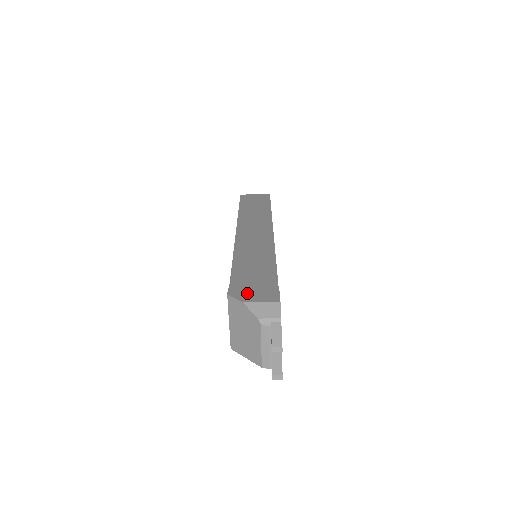
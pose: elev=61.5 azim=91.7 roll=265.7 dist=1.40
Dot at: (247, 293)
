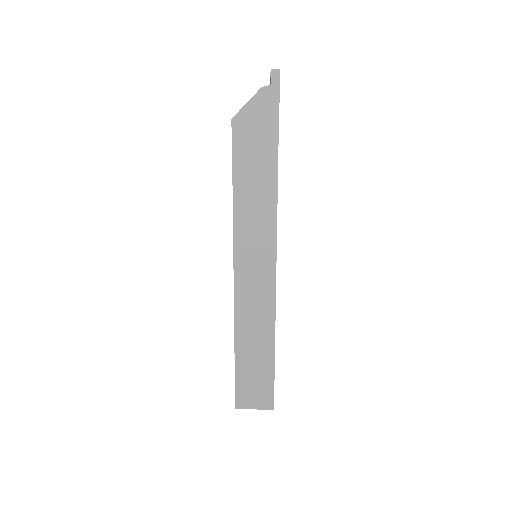
Dot at: occluded
